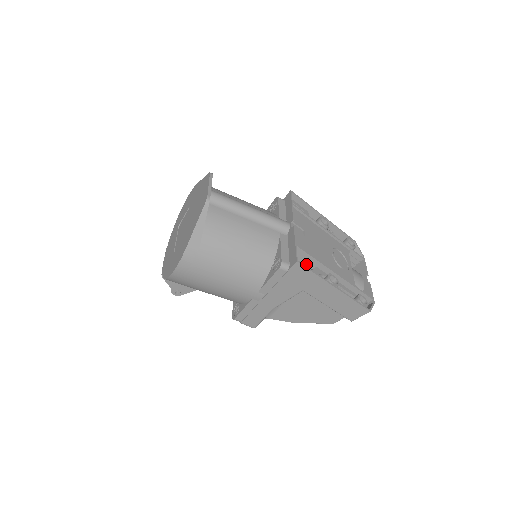
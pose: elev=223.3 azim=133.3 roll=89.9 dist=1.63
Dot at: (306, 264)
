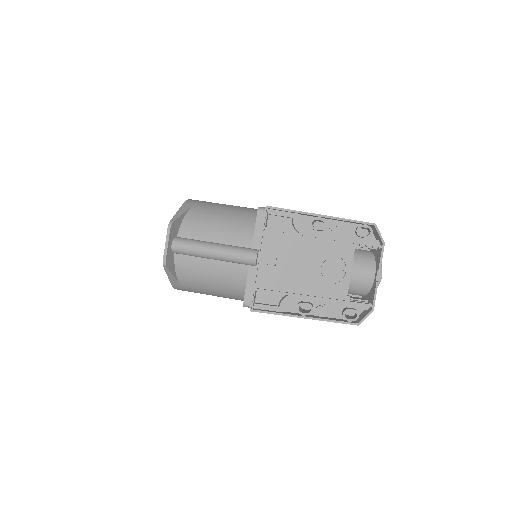
Dot at: occluded
